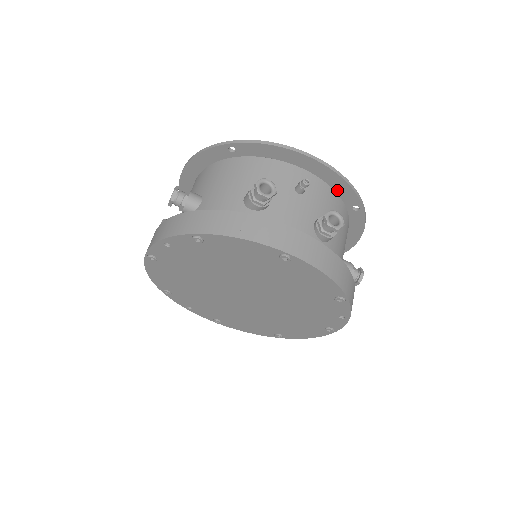
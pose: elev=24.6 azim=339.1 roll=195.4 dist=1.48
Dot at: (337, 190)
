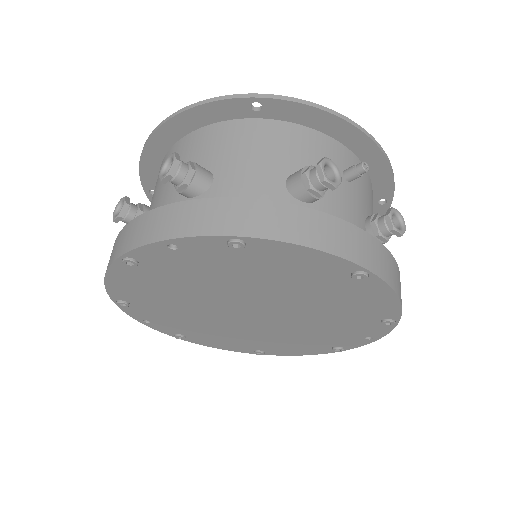
Dot at: (373, 178)
